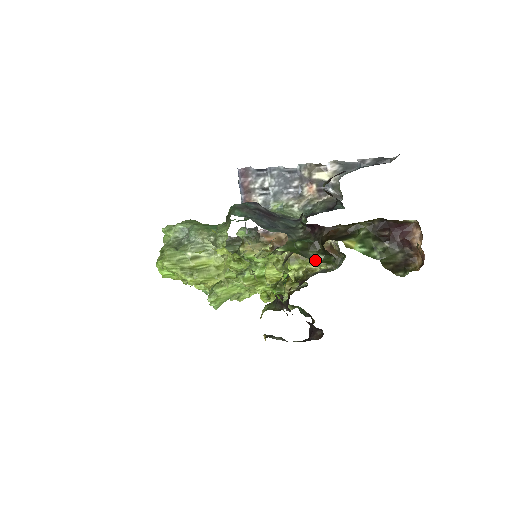
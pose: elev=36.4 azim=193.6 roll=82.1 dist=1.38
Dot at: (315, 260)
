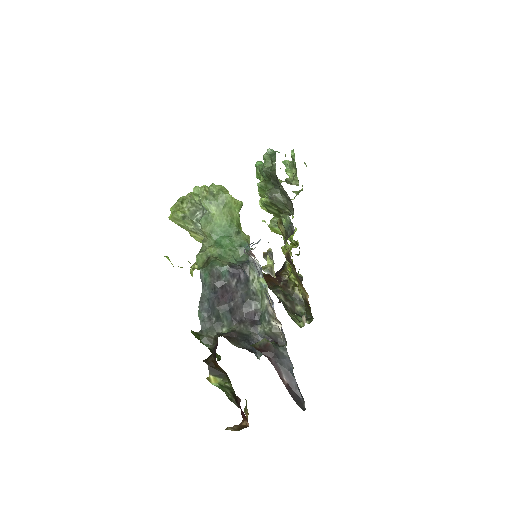
Dot at: occluded
